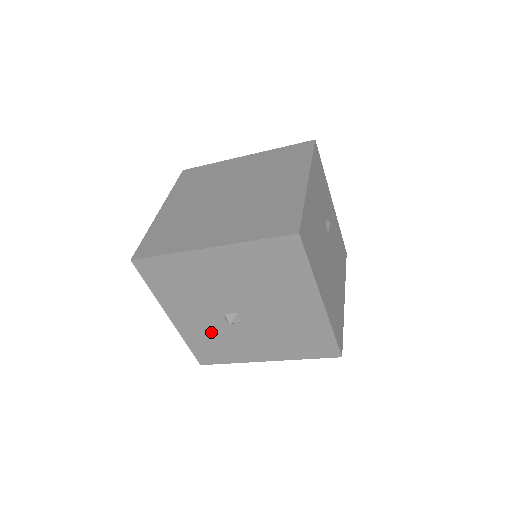
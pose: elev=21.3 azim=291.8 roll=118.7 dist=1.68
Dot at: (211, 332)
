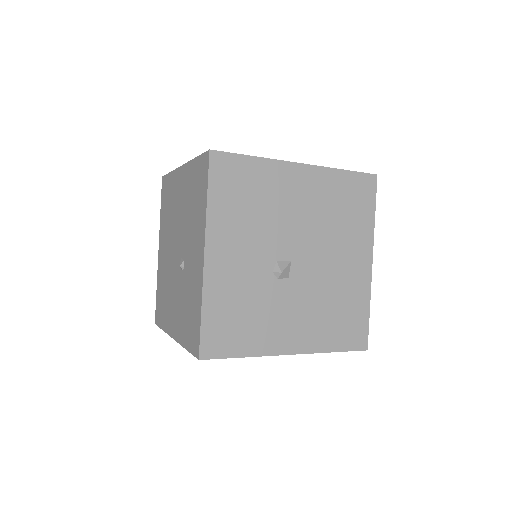
Dot at: (246, 290)
